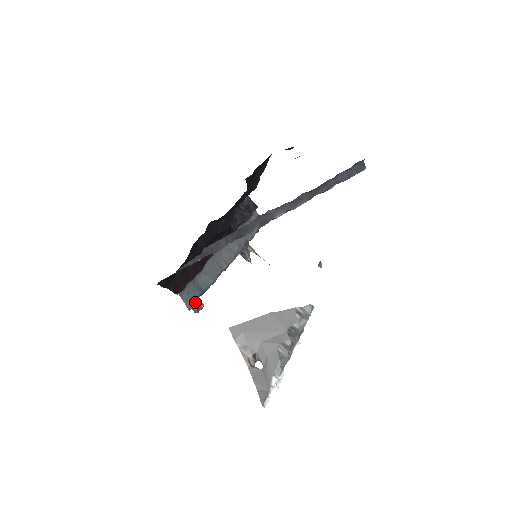
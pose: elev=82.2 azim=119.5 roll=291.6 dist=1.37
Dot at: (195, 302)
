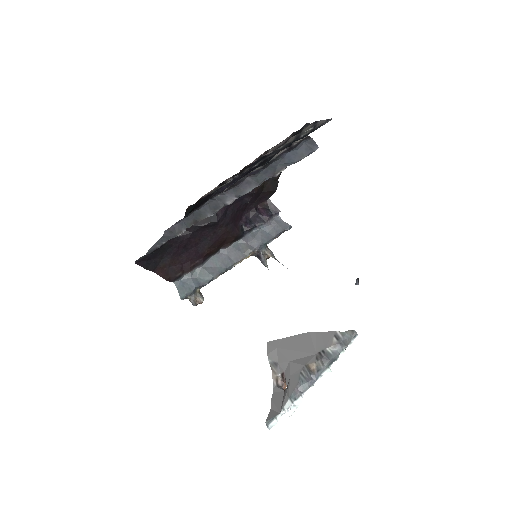
Dot at: (189, 293)
